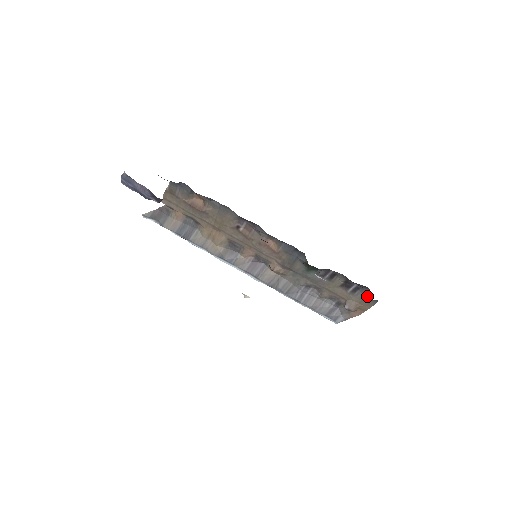
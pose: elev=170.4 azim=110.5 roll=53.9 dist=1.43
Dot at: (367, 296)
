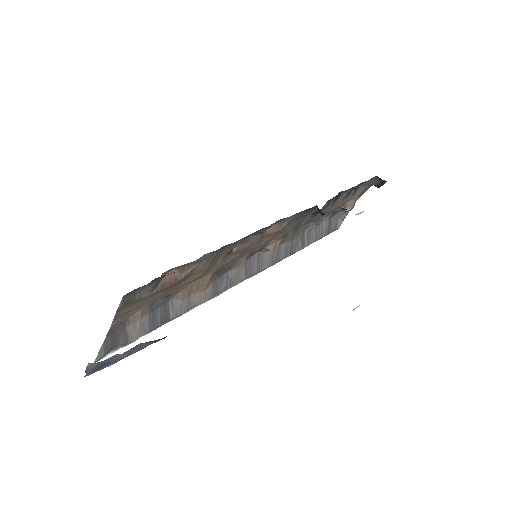
Dot at: (372, 184)
